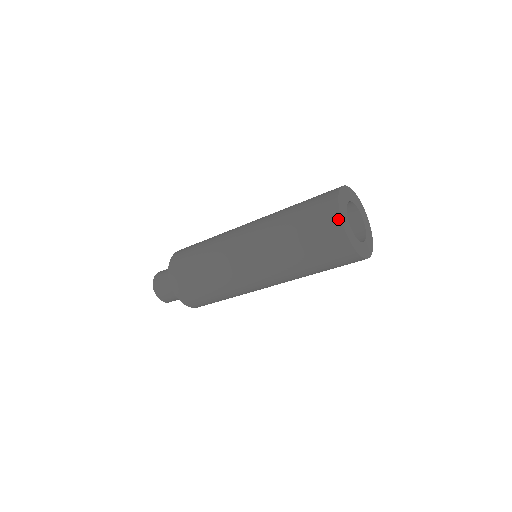
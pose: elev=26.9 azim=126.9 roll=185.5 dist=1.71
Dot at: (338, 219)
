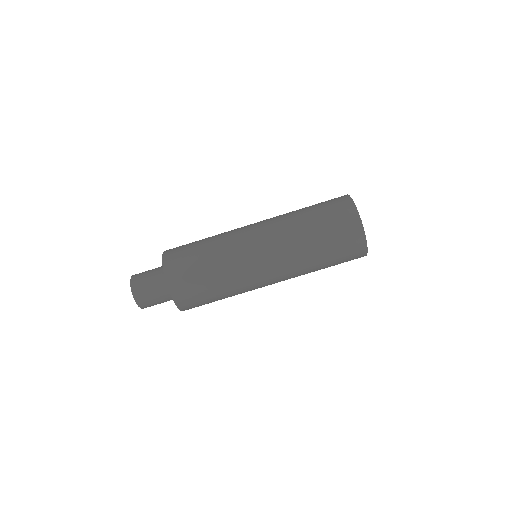
Dot at: (349, 199)
